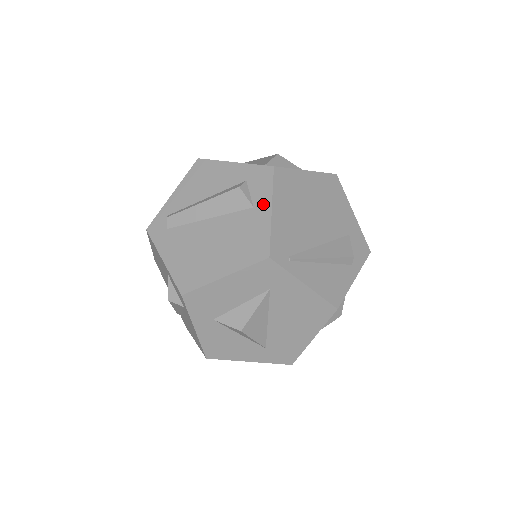
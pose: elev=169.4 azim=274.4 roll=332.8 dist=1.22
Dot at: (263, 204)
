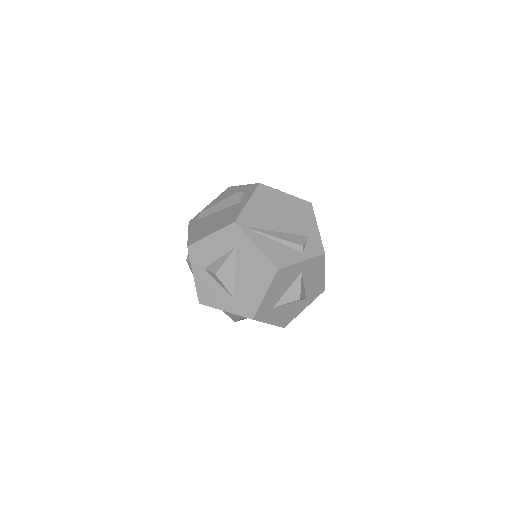
Dot at: (245, 200)
